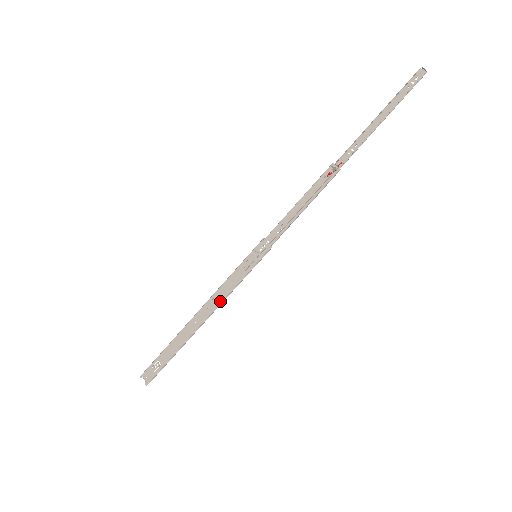
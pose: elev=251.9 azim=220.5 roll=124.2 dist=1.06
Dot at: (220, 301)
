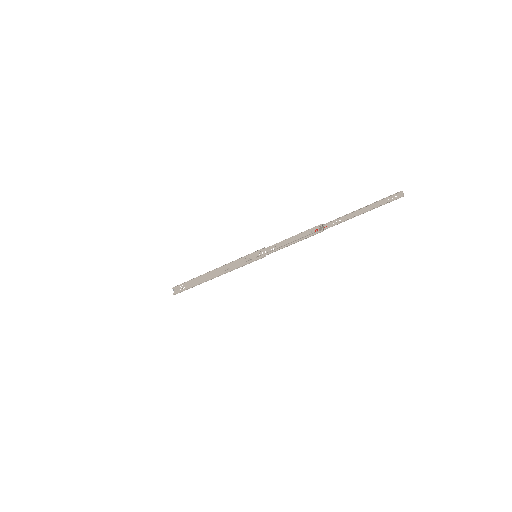
Dot at: (227, 271)
